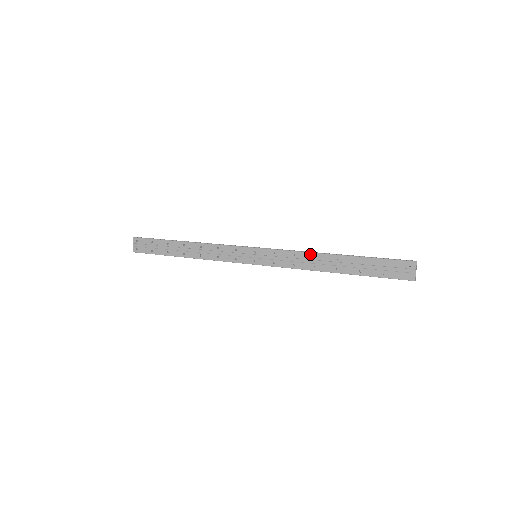
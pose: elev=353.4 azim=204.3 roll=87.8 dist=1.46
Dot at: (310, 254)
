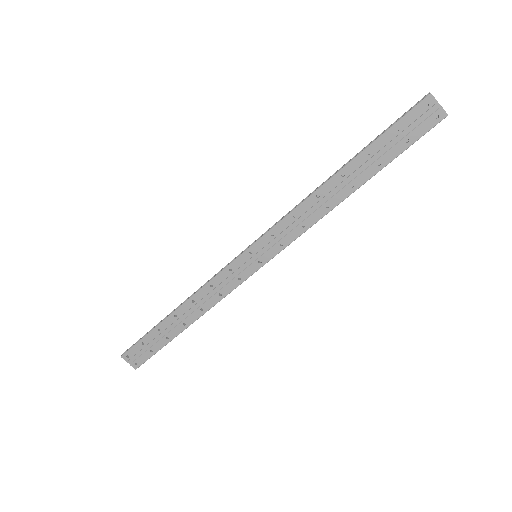
Dot at: (309, 199)
